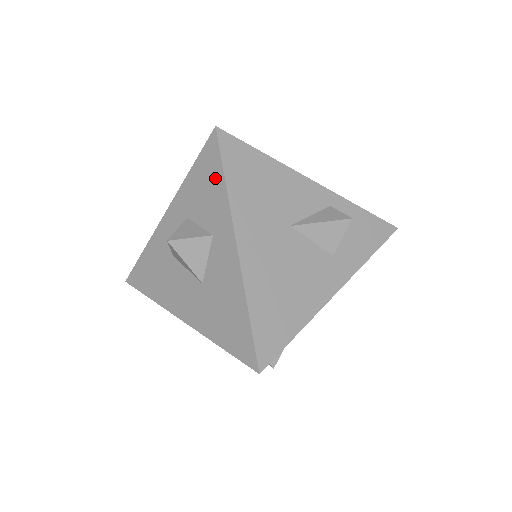
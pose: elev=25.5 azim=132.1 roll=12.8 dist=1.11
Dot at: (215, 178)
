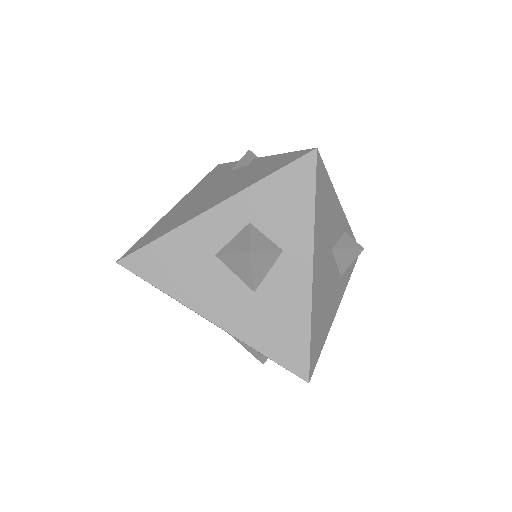
Dot at: (302, 197)
